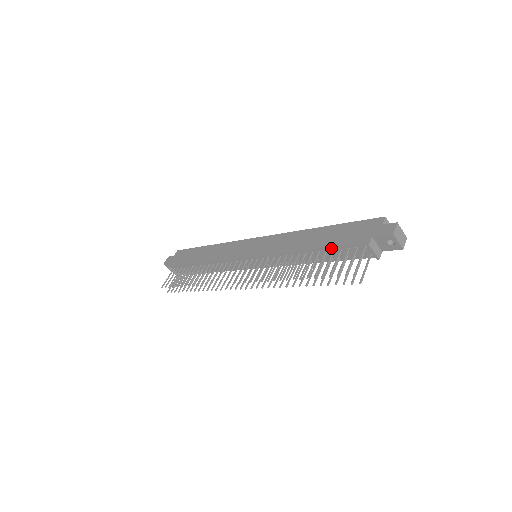
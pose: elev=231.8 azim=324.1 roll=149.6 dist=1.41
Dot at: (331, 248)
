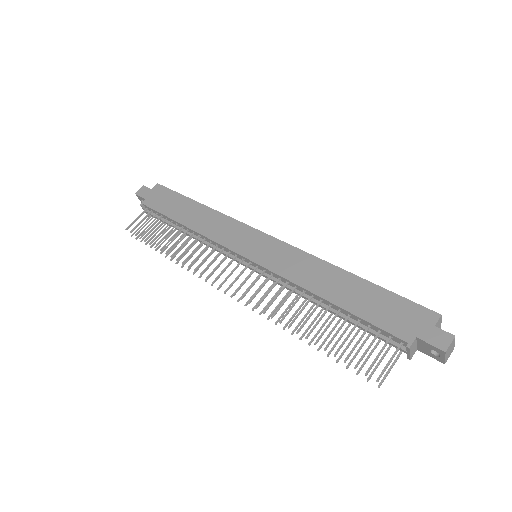
Dot at: (358, 317)
